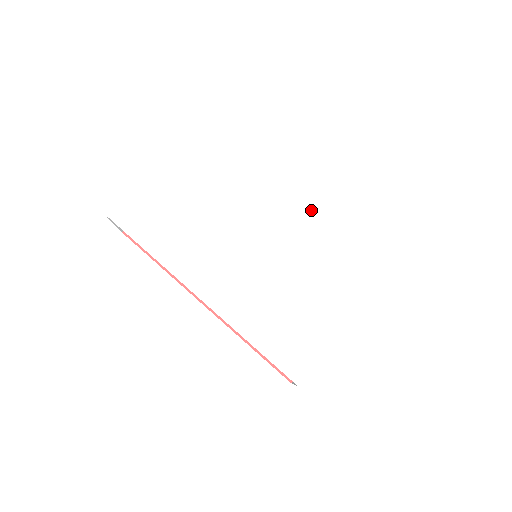
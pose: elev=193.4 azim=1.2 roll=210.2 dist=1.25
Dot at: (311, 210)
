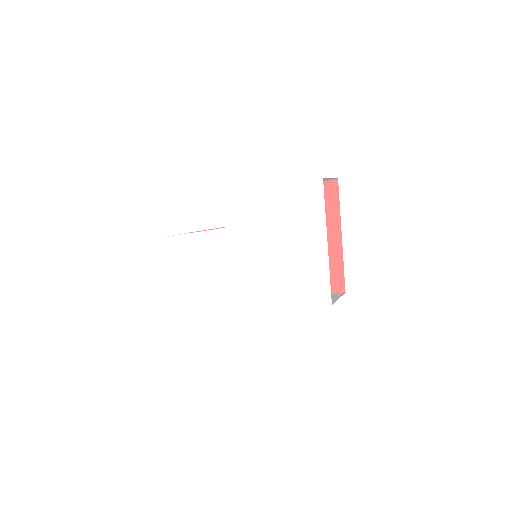
Dot at: (247, 212)
